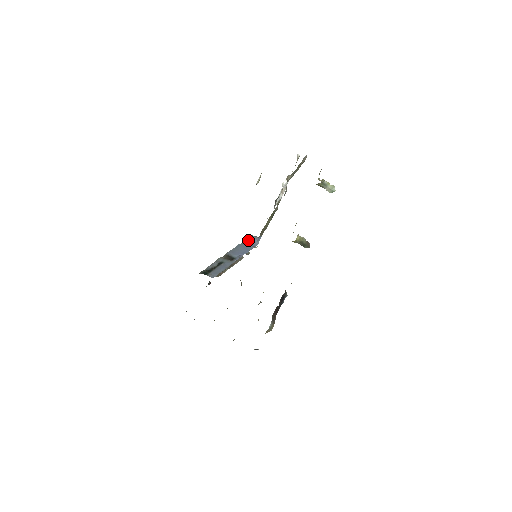
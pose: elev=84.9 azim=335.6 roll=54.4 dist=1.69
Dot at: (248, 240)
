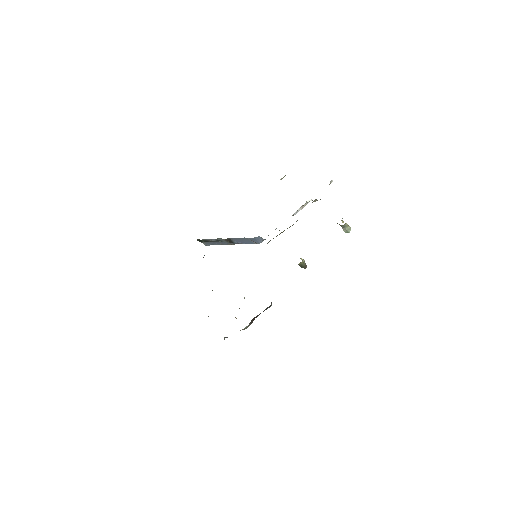
Dot at: (254, 238)
